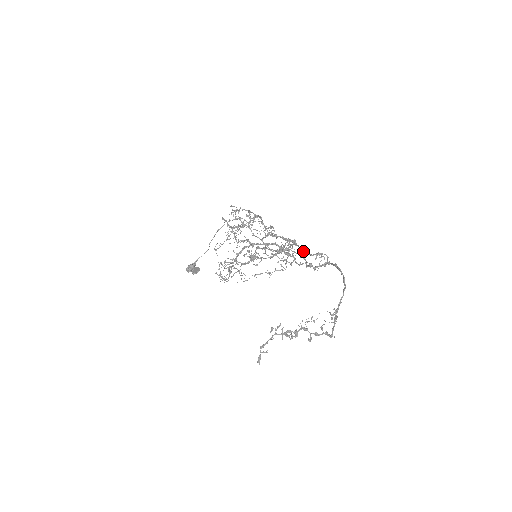
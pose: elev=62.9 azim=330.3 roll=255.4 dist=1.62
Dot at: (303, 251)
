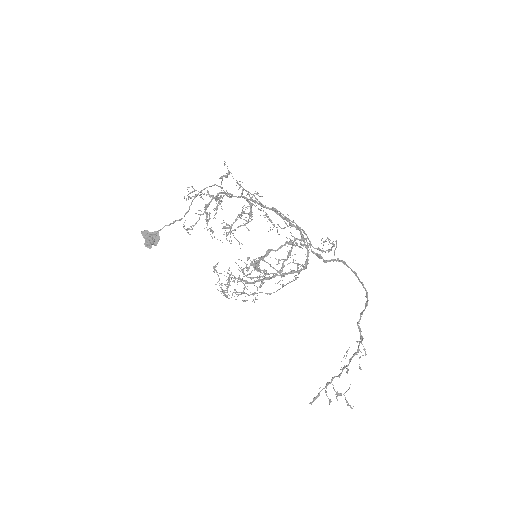
Dot at: (313, 247)
